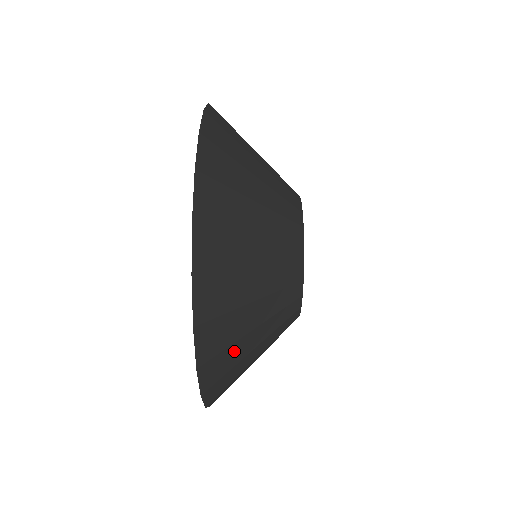
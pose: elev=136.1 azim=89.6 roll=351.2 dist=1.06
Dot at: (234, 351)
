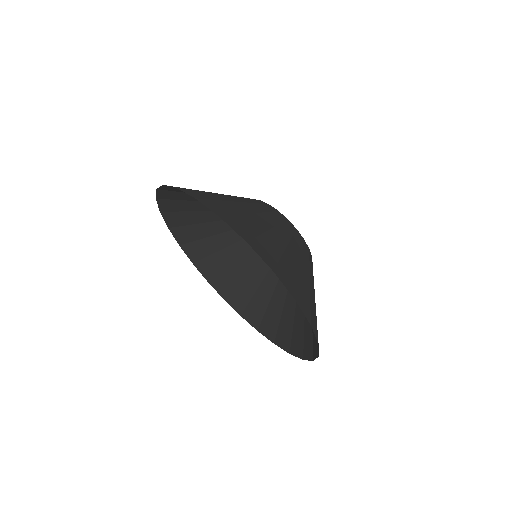
Dot at: (312, 304)
